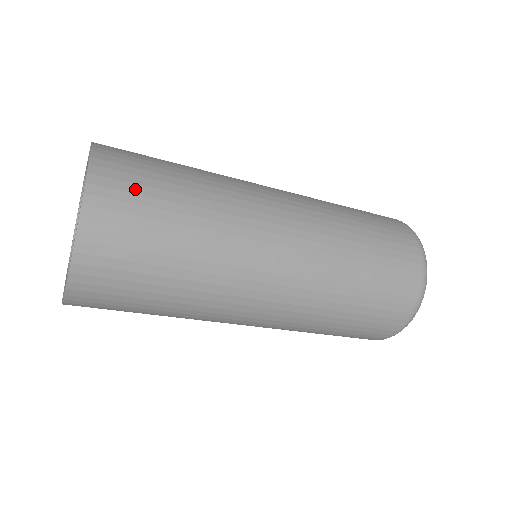
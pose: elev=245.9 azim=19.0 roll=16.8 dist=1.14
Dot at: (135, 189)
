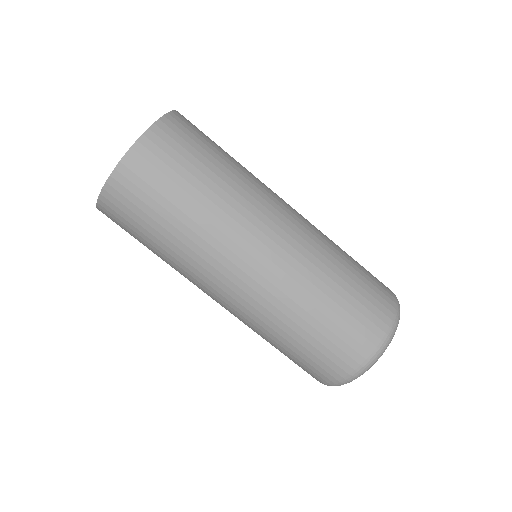
Dot at: (168, 161)
